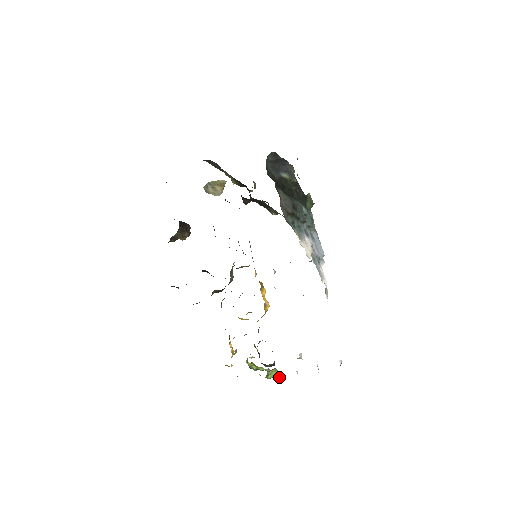
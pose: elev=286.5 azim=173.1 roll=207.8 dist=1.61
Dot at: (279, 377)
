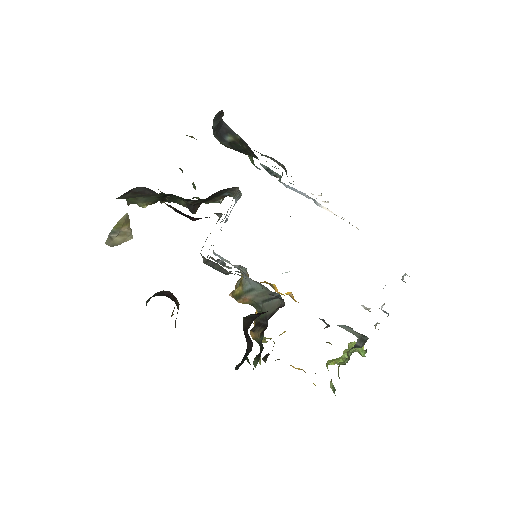
Dot at: (363, 346)
